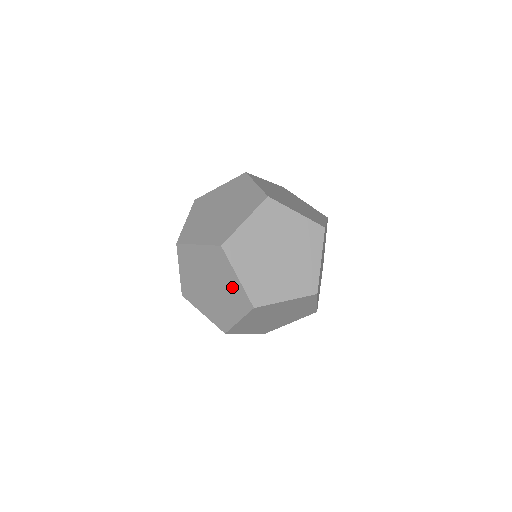
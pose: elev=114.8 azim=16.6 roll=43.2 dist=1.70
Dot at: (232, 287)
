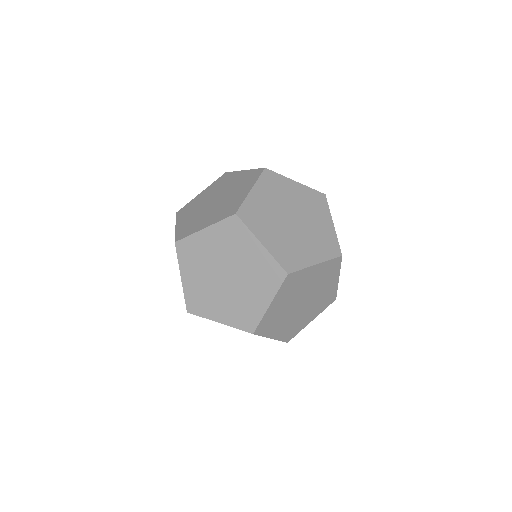
Dot at: (235, 198)
